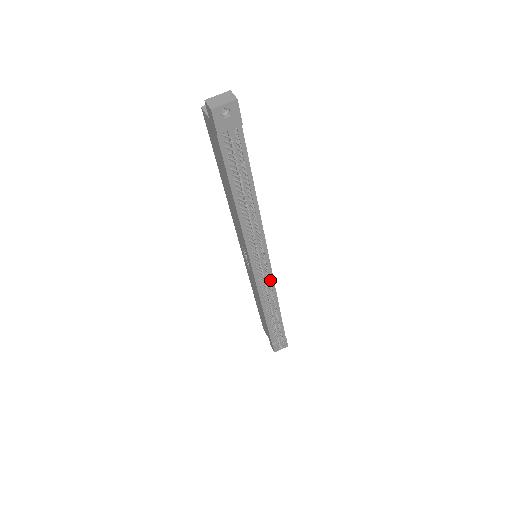
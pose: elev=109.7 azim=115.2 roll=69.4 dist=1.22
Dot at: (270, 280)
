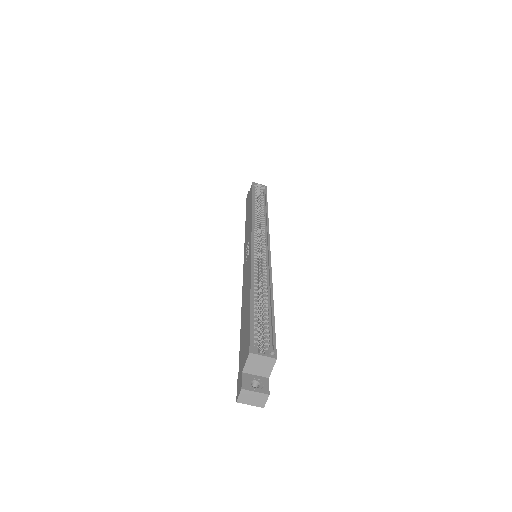
Dot at: occluded
